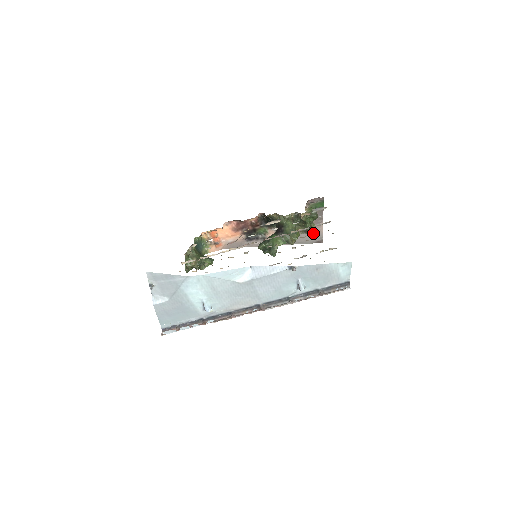
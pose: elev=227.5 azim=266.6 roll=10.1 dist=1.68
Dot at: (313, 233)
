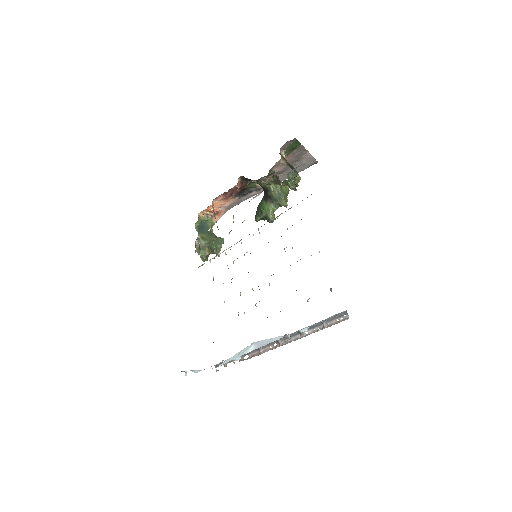
Dot at: (303, 162)
